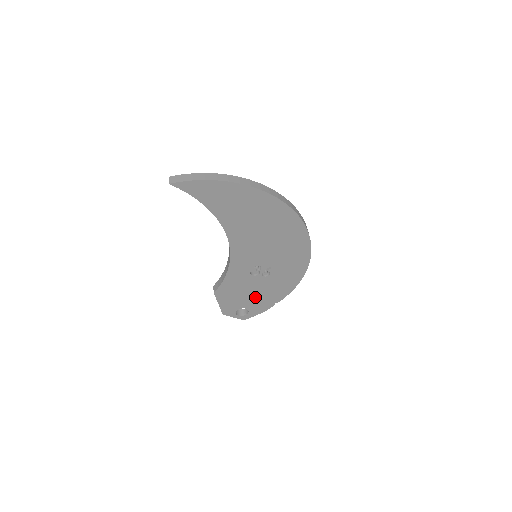
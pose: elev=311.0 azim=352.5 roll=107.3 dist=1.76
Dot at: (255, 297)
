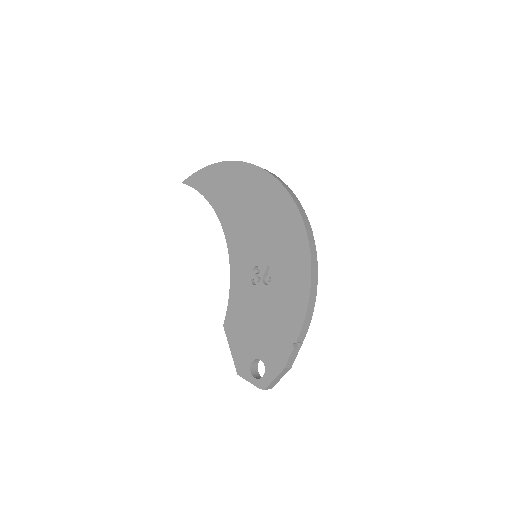
Dot at: (266, 331)
